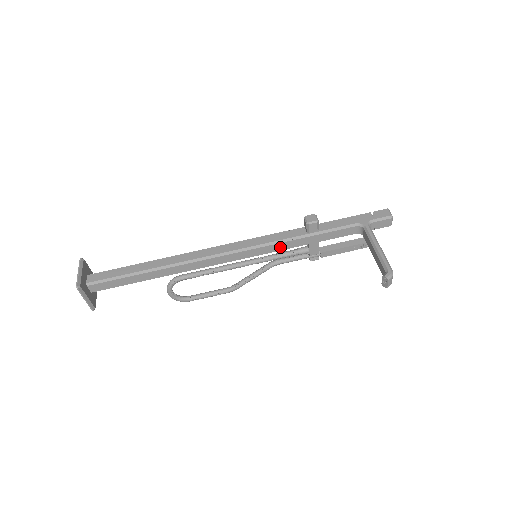
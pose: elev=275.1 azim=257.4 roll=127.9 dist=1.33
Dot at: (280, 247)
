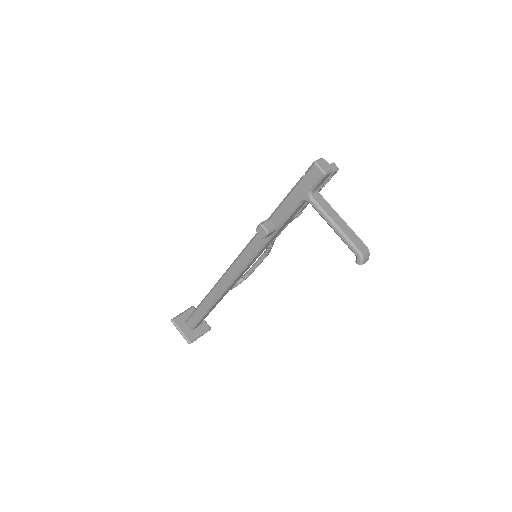
Dot at: (264, 249)
